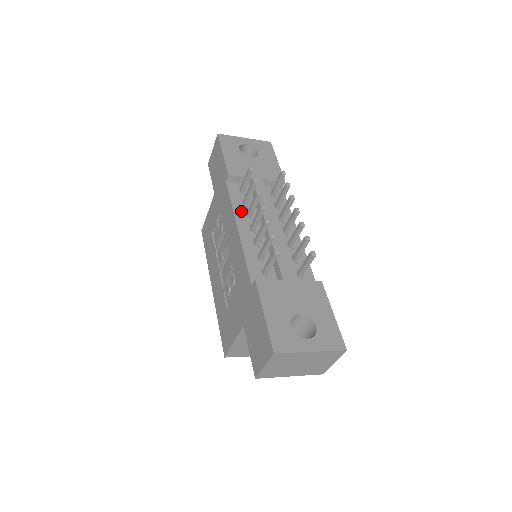
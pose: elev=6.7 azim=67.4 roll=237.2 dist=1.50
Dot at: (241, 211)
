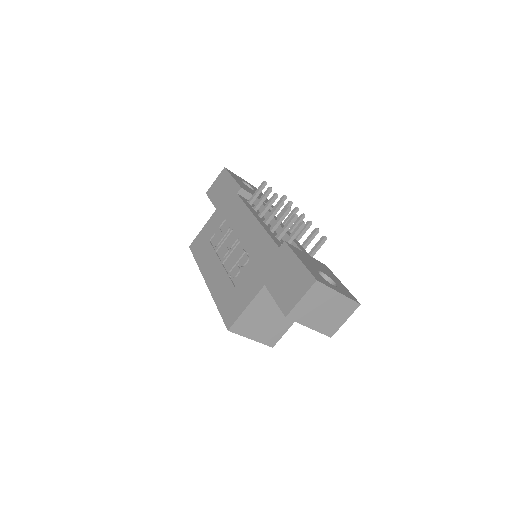
Dot at: (254, 211)
